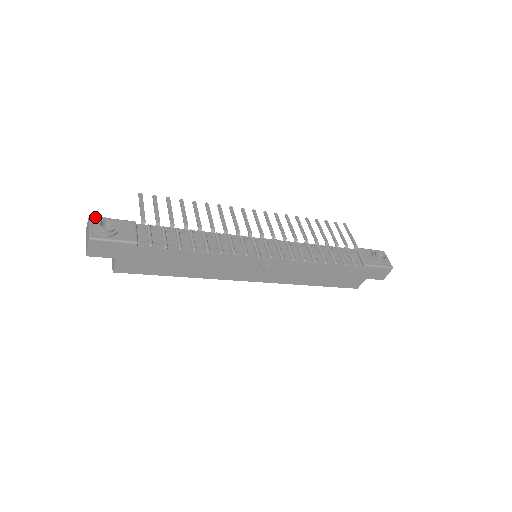
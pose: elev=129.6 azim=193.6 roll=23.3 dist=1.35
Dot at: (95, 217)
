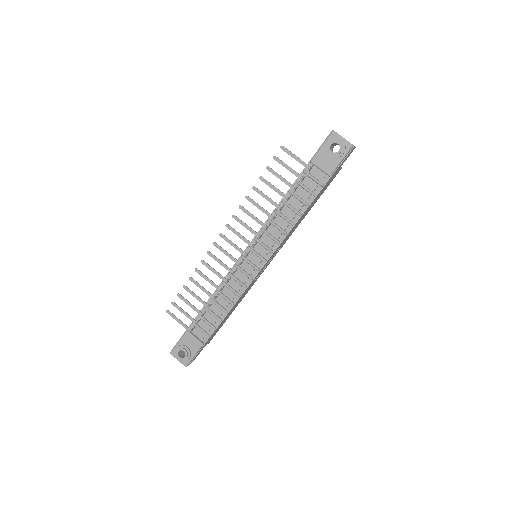
Dot at: (172, 351)
